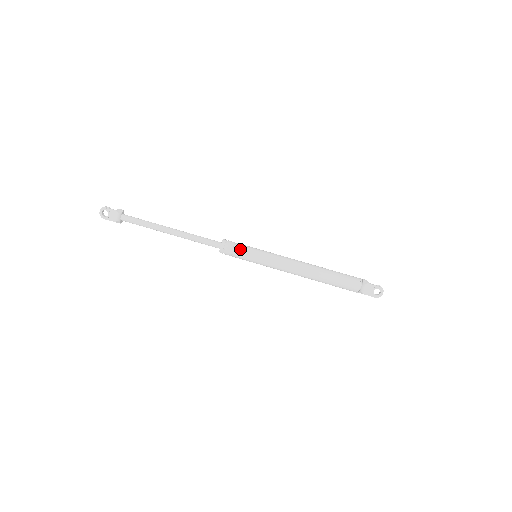
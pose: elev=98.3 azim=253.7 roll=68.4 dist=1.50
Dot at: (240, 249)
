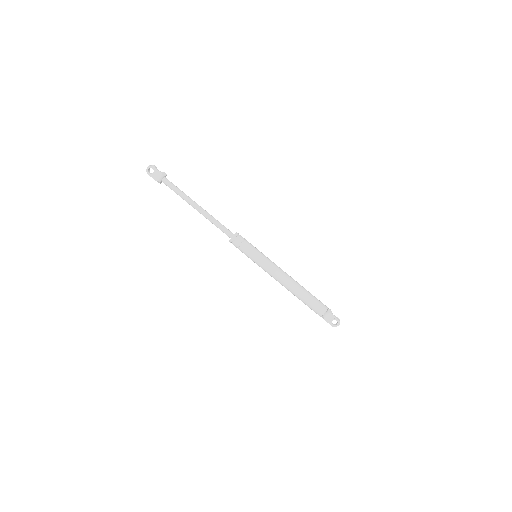
Dot at: (246, 246)
